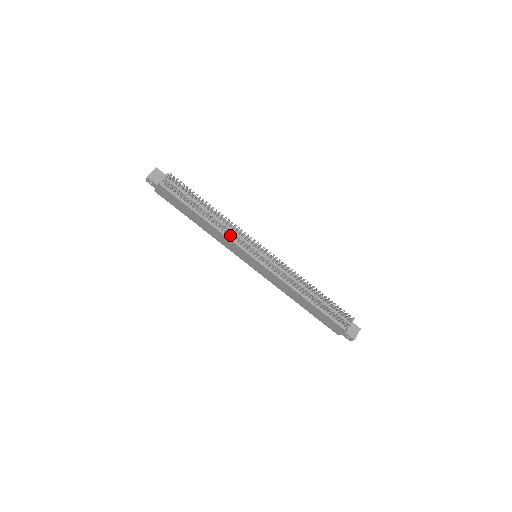
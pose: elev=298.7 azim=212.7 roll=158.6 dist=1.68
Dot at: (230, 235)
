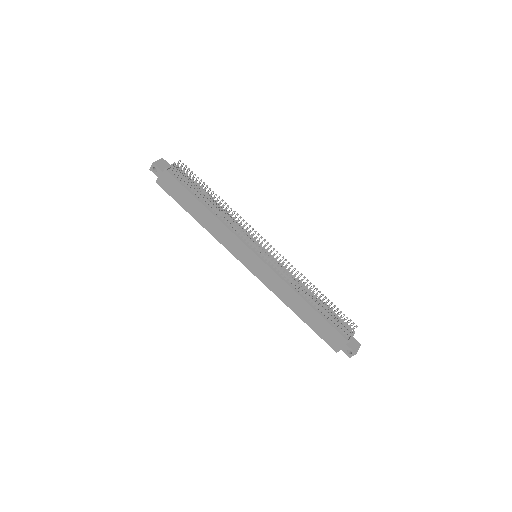
Dot at: (233, 229)
